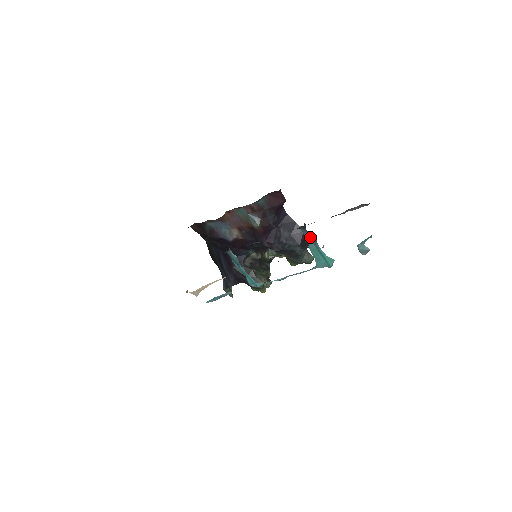
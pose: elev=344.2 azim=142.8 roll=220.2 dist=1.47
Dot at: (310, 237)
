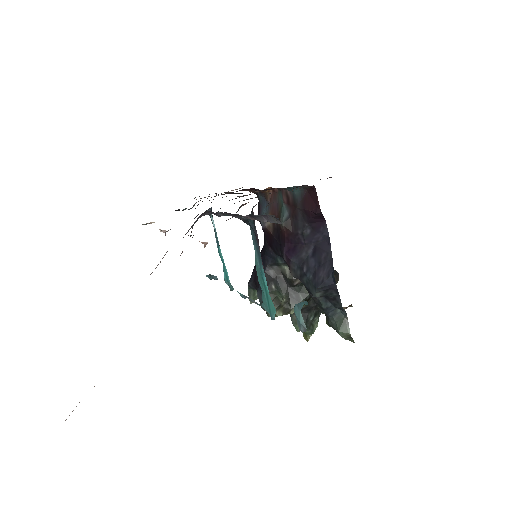
Dot at: (257, 248)
